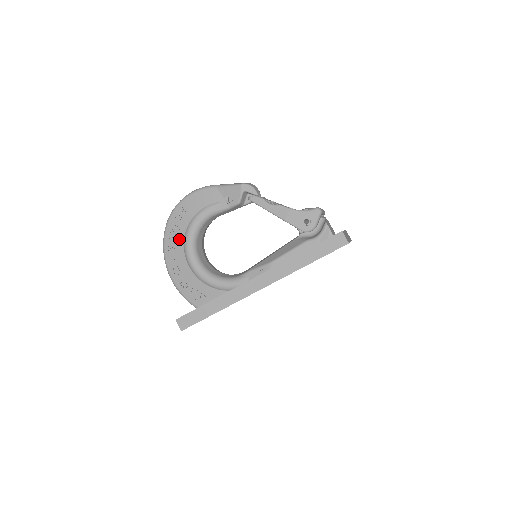
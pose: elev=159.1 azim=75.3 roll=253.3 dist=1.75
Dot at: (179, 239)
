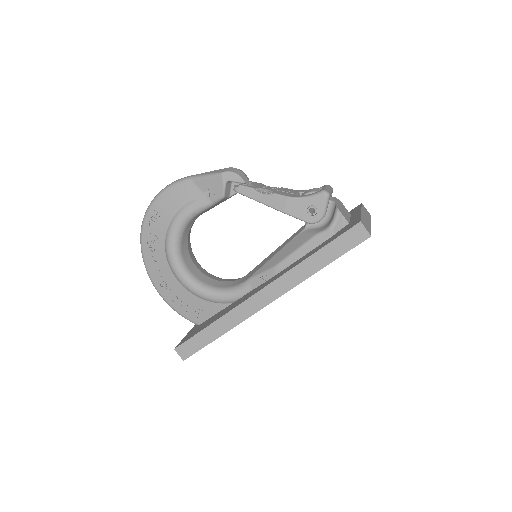
Dot at: (159, 250)
